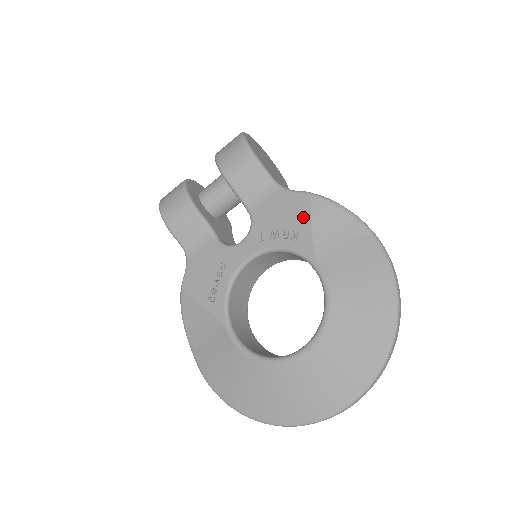
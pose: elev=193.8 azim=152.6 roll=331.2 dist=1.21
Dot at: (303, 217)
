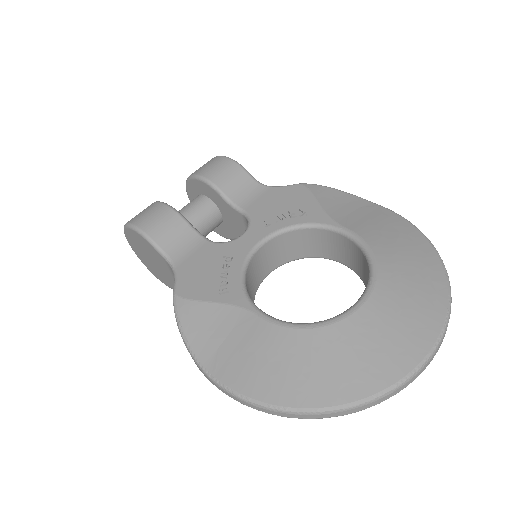
Dot at: (305, 198)
